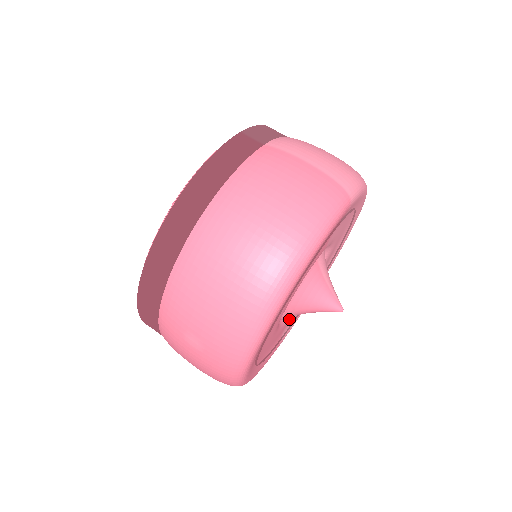
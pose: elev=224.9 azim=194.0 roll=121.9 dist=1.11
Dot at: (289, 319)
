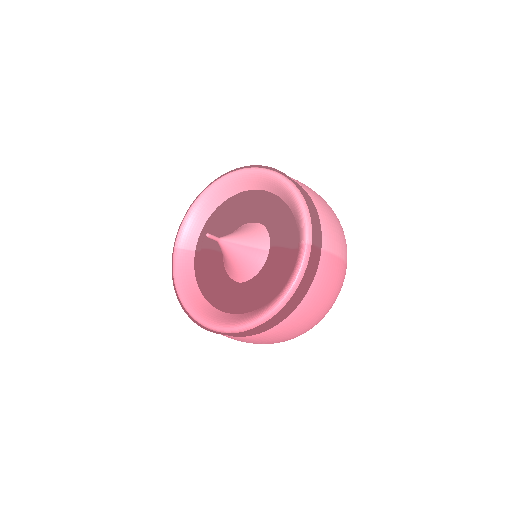
Dot at: occluded
